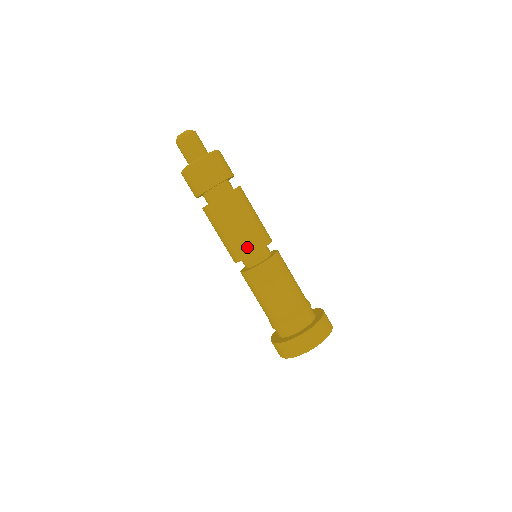
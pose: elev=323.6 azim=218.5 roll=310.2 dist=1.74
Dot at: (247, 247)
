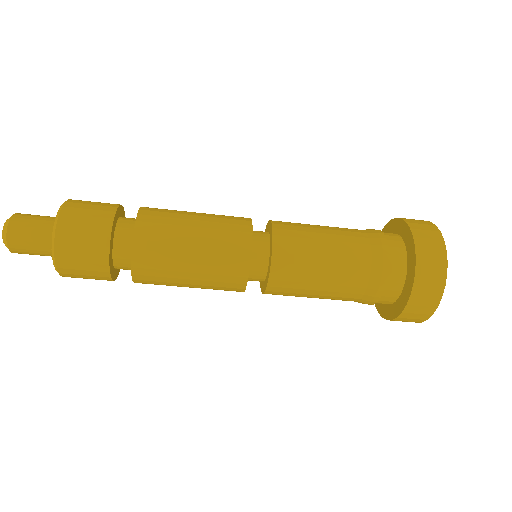
Dot at: (236, 231)
